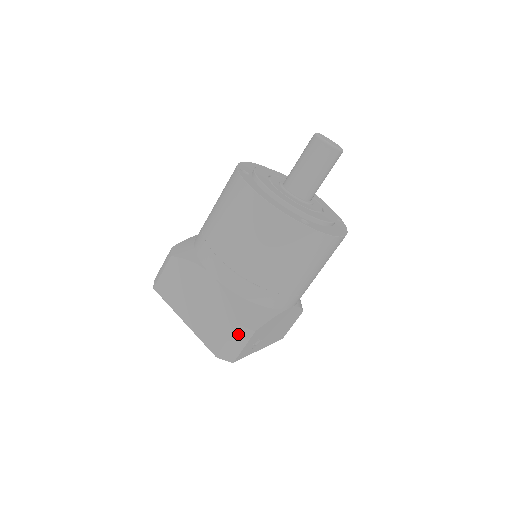
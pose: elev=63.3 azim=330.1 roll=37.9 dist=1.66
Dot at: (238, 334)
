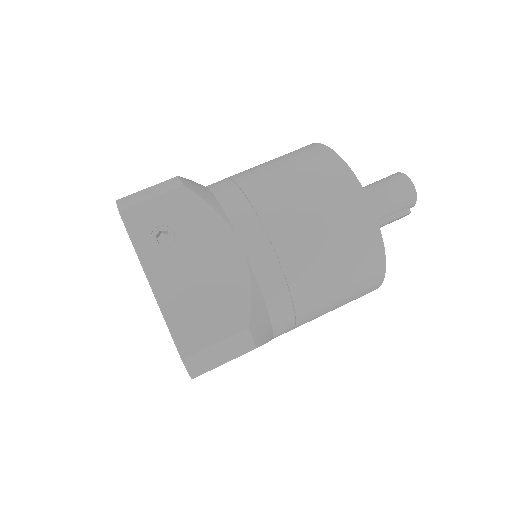
Dot at: (166, 184)
